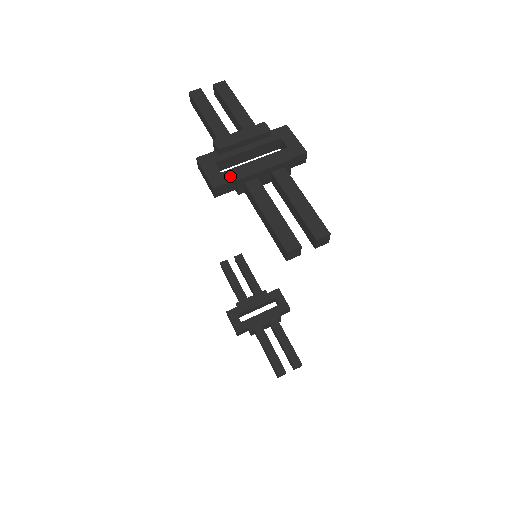
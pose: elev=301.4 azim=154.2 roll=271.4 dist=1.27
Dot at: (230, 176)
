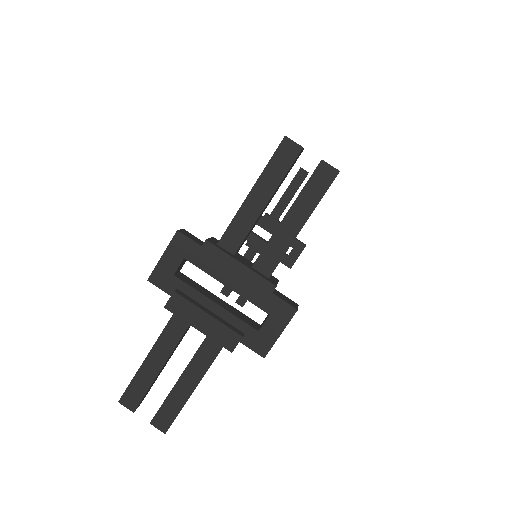
Dot at: (175, 289)
